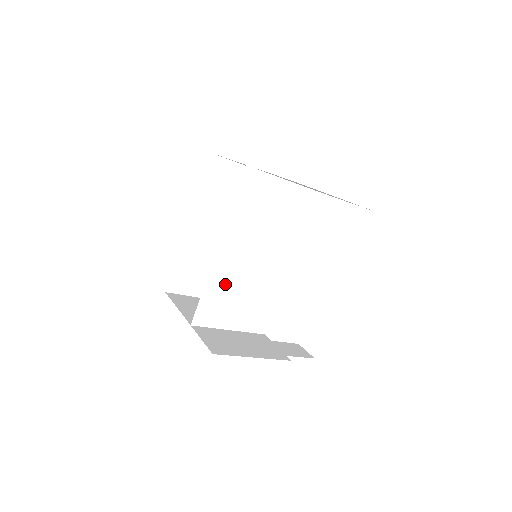
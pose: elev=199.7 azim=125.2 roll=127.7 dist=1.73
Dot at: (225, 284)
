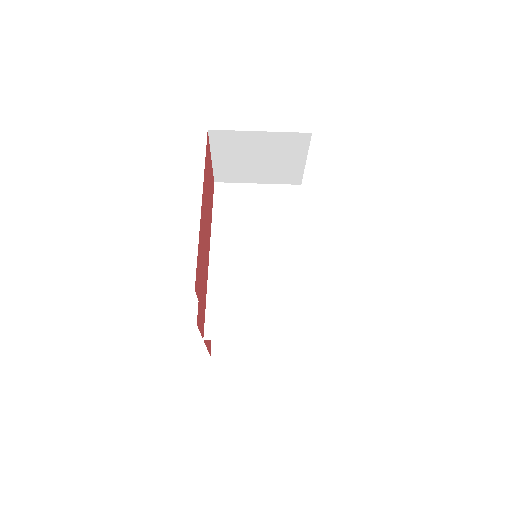
Dot at: (230, 289)
